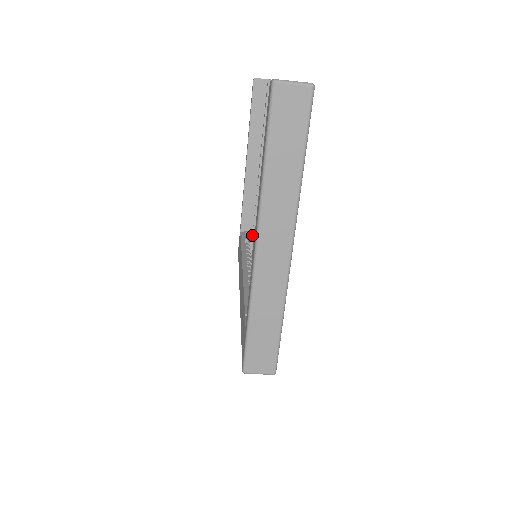
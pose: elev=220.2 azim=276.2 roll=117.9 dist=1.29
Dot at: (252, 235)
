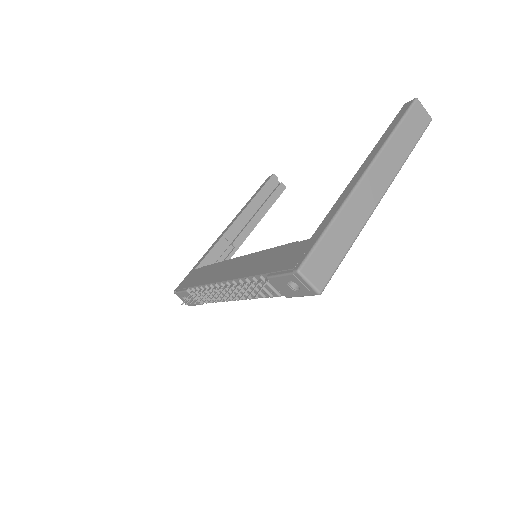
Dot at: occluded
